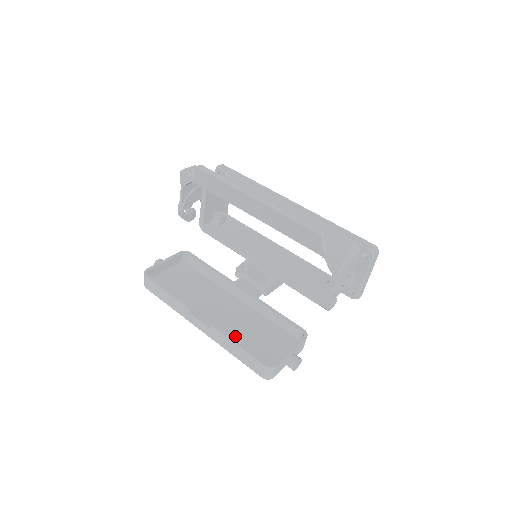
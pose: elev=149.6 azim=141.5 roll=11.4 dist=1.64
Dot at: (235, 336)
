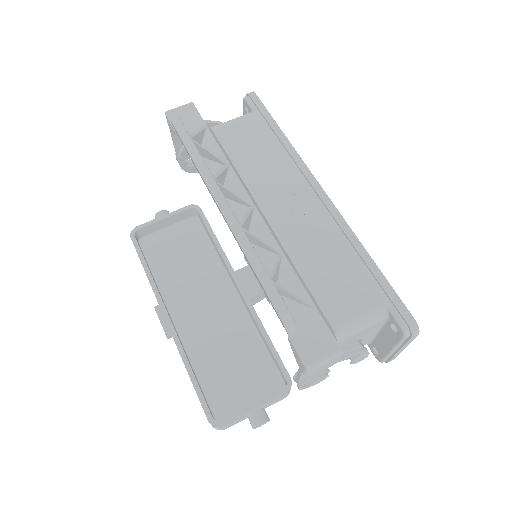
Dot at: (204, 353)
